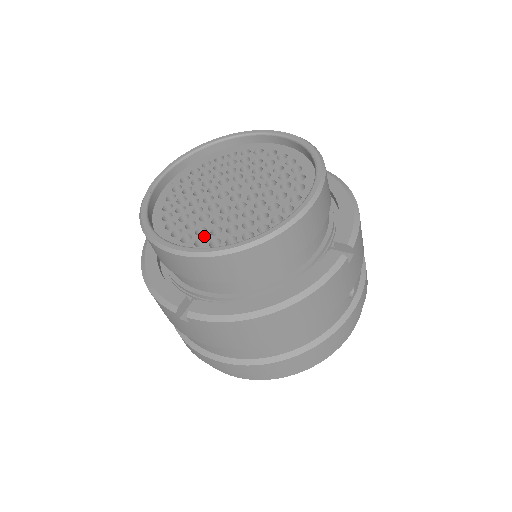
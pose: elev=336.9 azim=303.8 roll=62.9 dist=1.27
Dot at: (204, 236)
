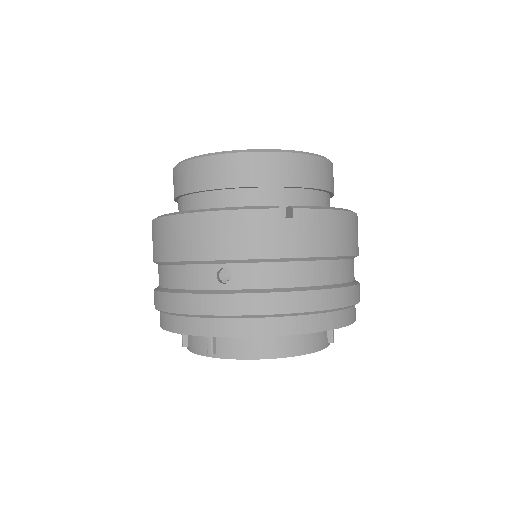
Dot at: occluded
